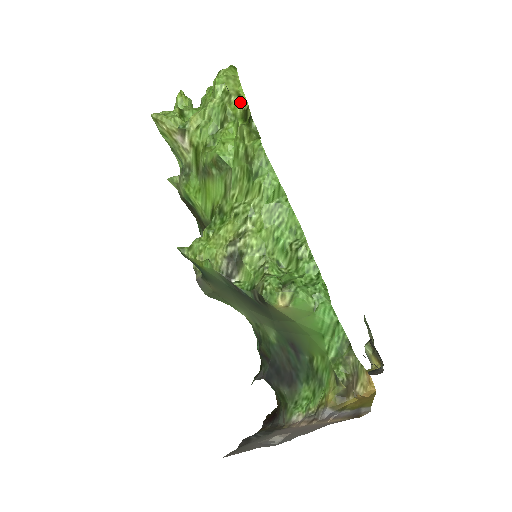
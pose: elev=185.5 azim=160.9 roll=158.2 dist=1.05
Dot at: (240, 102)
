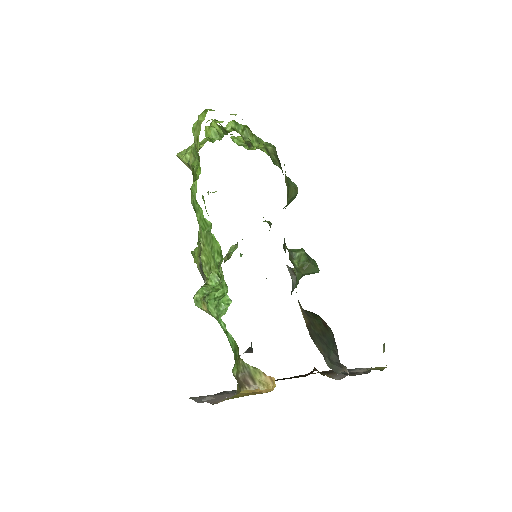
Dot at: (197, 146)
